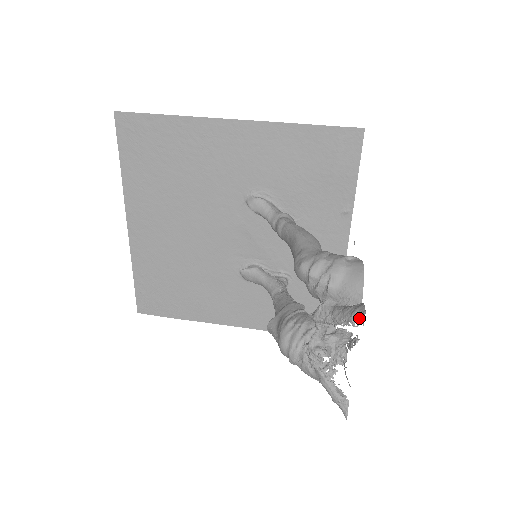
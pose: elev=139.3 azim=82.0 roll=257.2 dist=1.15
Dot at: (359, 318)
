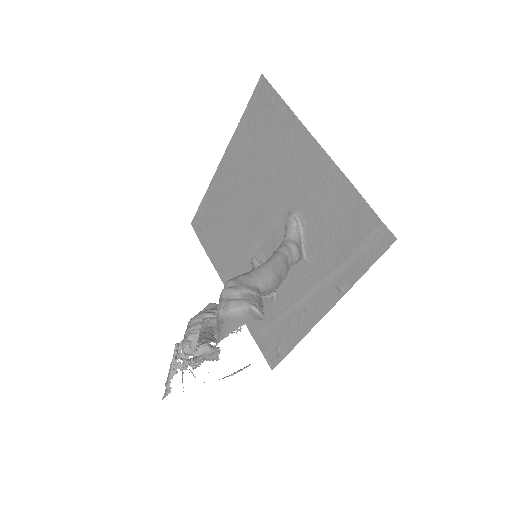
Dot at: (199, 345)
